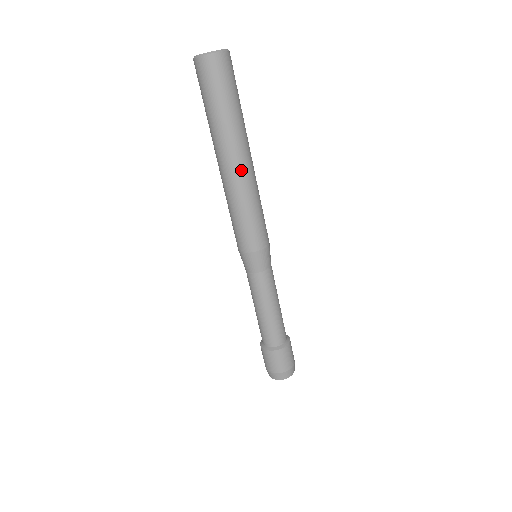
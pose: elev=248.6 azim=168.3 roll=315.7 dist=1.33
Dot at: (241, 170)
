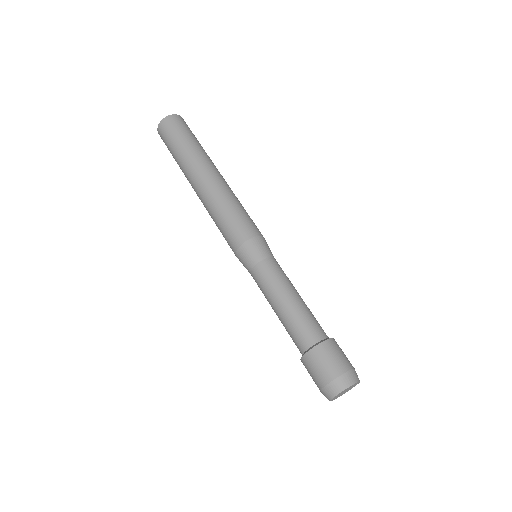
Dot at: (219, 177)
